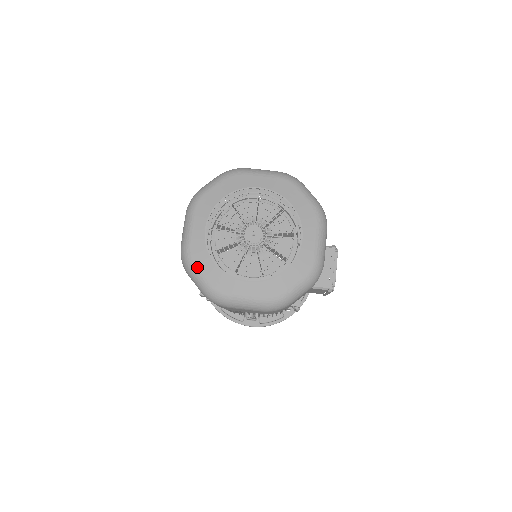
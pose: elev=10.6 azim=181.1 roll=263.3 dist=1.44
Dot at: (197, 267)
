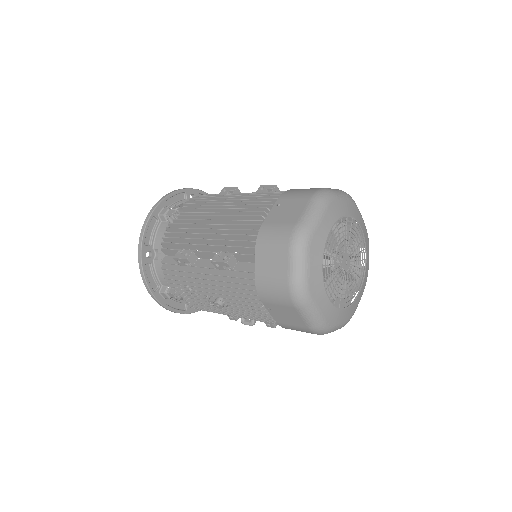
Dot at: (310, 257)
